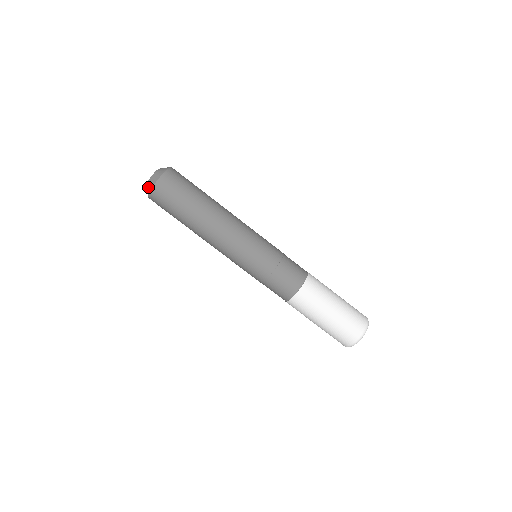
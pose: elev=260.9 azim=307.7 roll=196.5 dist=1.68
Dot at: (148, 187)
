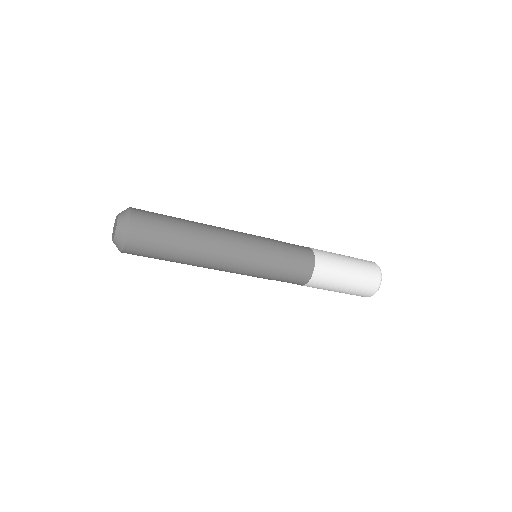
Dot at: (116, 246)
